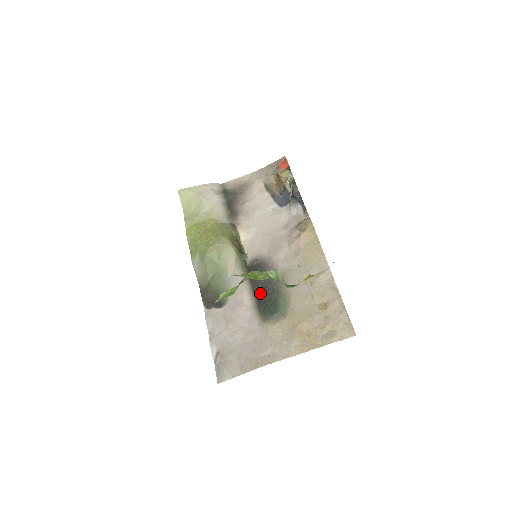
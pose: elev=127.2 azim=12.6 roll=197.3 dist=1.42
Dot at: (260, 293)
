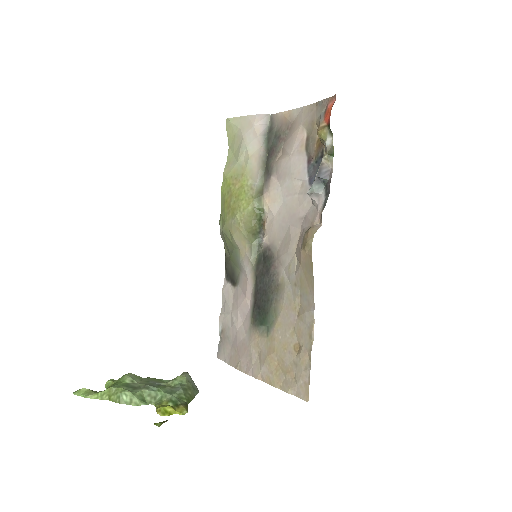
Dot at: (258, 295)
